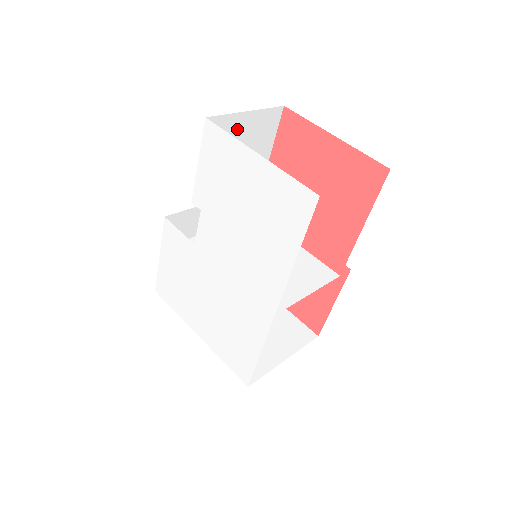
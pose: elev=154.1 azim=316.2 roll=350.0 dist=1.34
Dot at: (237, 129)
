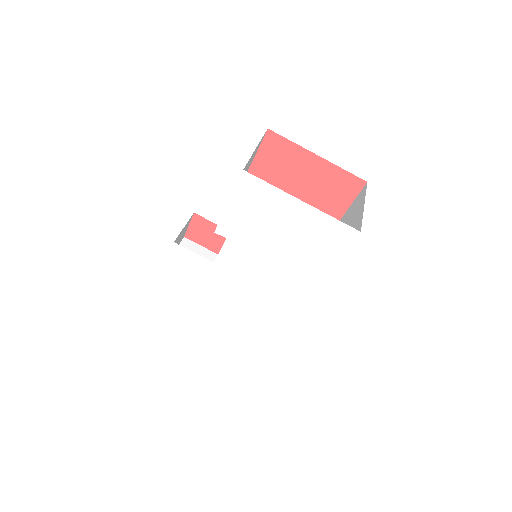
Dot at: occluded
